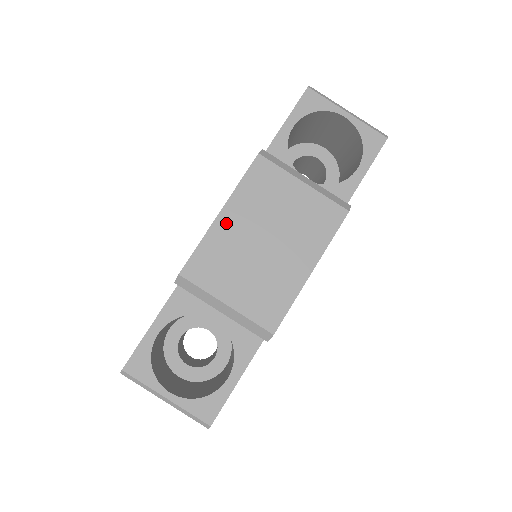
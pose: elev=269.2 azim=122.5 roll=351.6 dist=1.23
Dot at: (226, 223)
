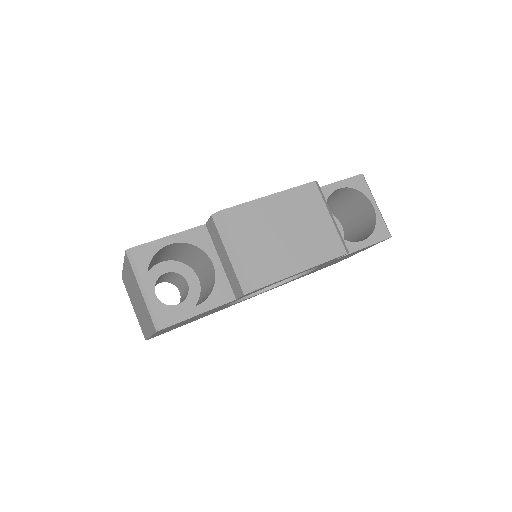
Dot at: (269, 204)
